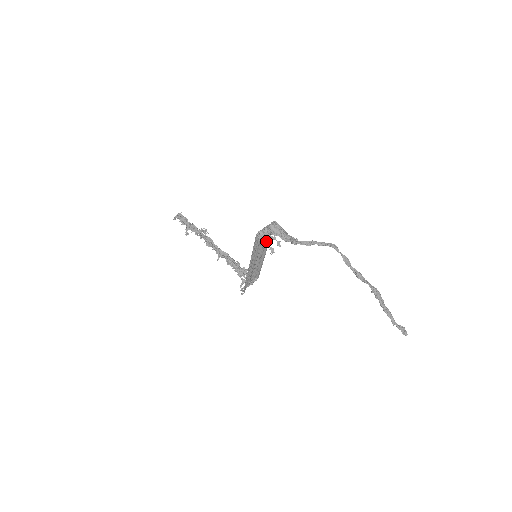
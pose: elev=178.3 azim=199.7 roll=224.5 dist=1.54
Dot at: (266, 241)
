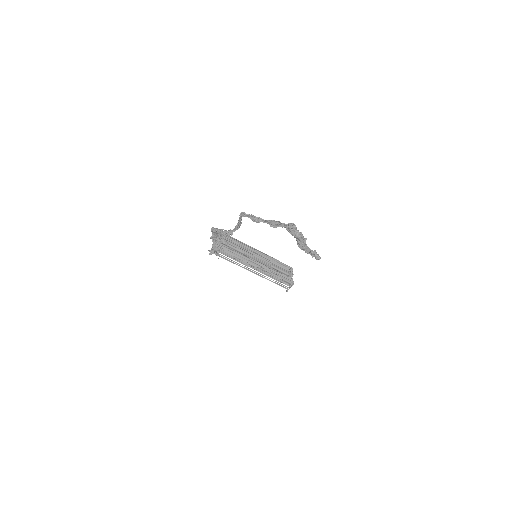
Dot at: (218, 248)
